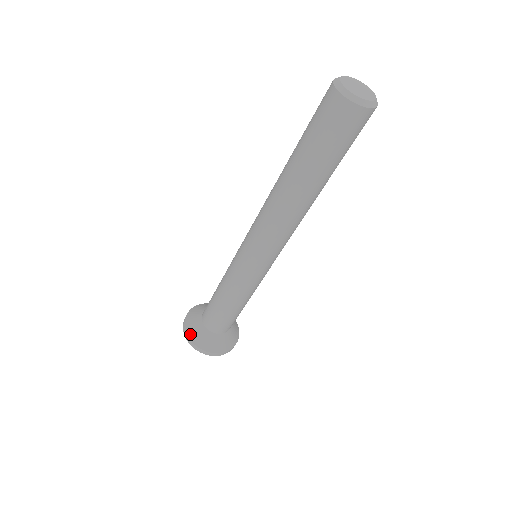
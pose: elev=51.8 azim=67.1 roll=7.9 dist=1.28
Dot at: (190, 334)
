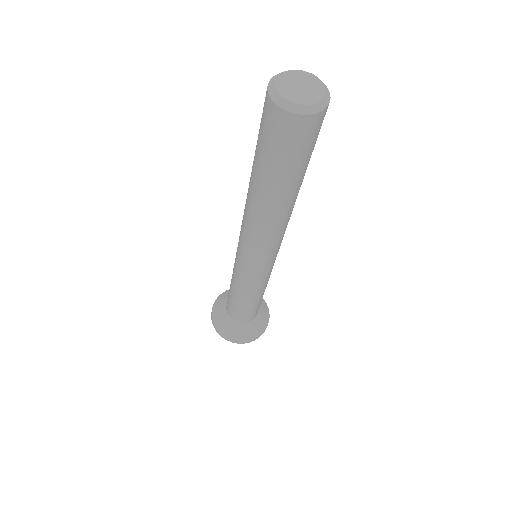
Dot at: (218, 326)
